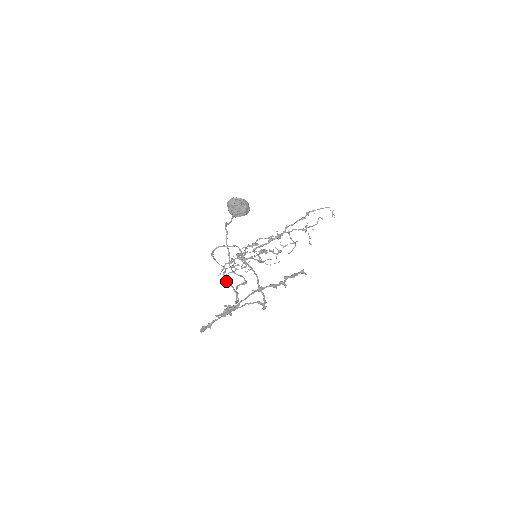
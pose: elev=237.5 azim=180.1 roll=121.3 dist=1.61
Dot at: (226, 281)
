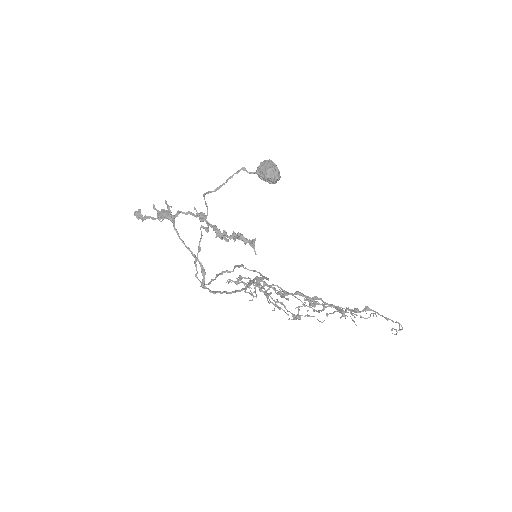
Dot at: (219, 273)
